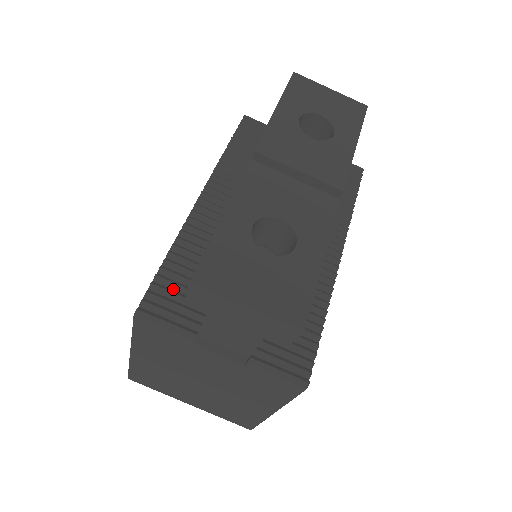
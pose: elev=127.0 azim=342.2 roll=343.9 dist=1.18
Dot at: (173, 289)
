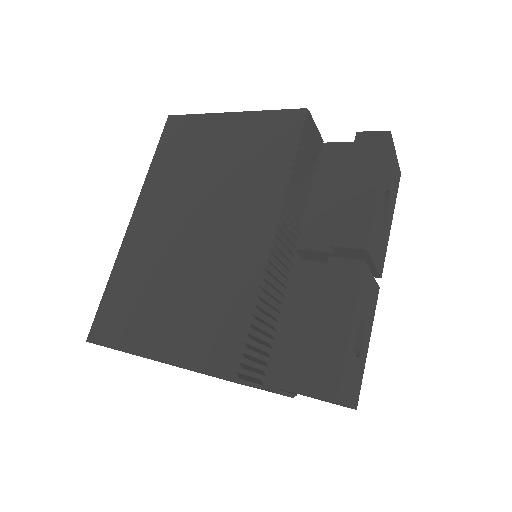
Dot at: (254, 346)
